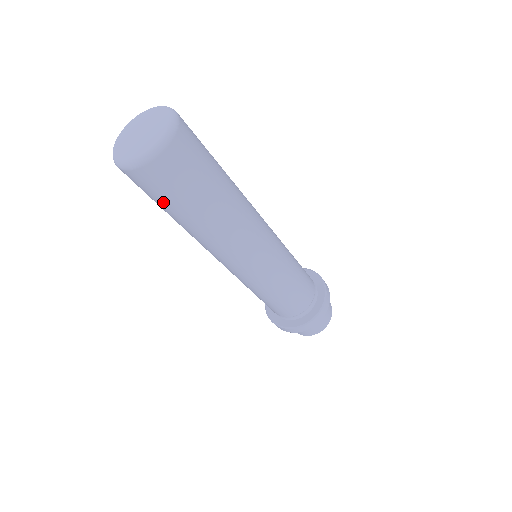
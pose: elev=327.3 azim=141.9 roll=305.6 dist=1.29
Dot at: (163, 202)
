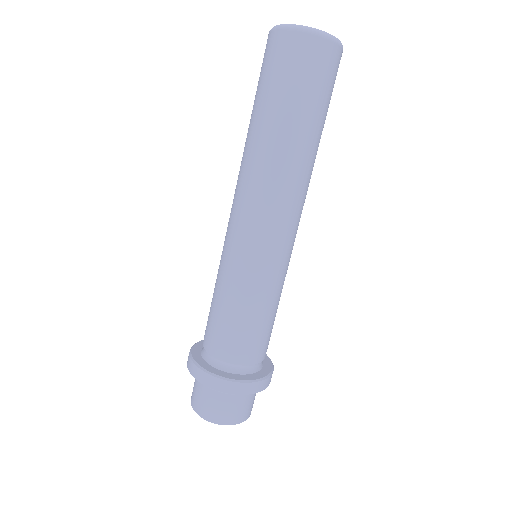
Dot at: (281, 87)
